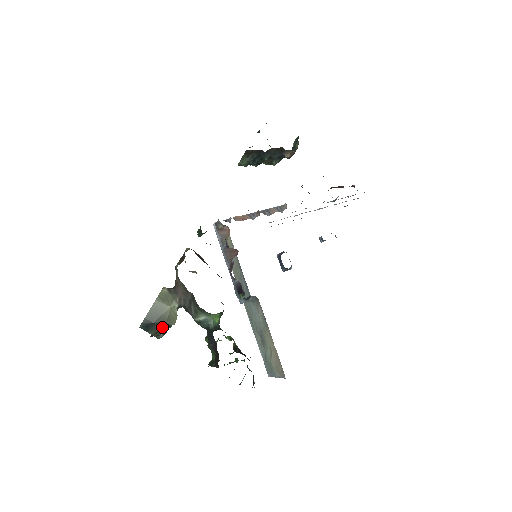
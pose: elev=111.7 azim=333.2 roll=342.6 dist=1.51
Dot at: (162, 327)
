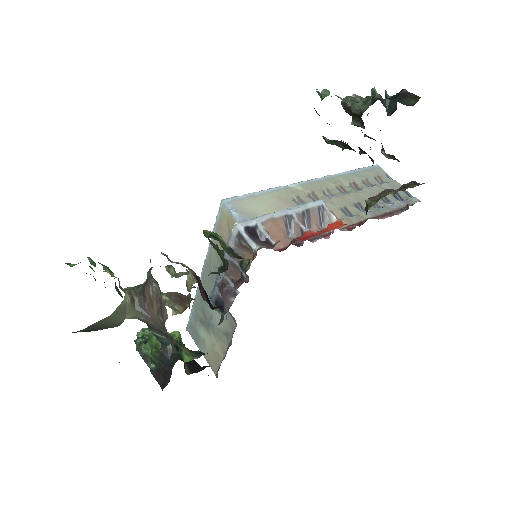
Dot at: occluded
